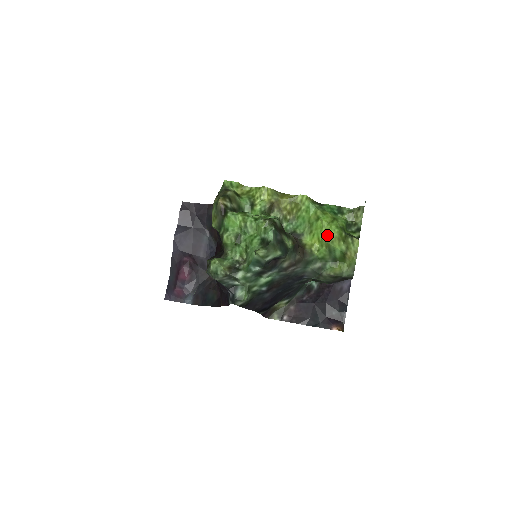
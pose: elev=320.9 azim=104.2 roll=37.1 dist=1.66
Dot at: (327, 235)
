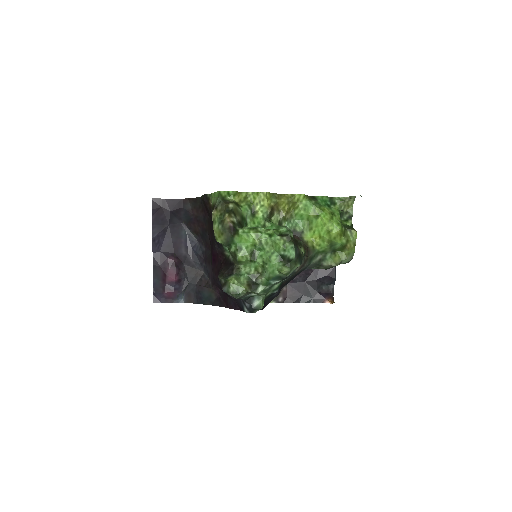
Dot at: (329, 233)
